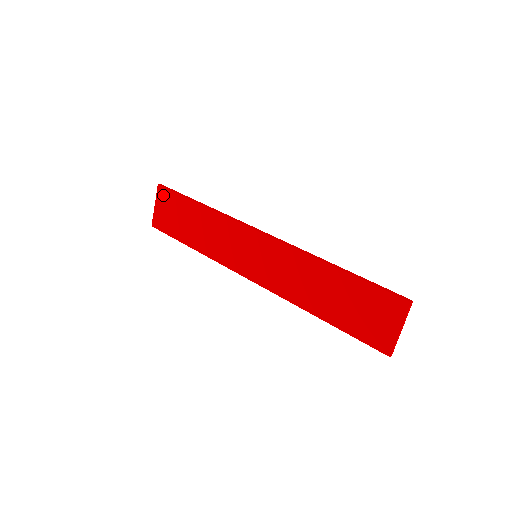
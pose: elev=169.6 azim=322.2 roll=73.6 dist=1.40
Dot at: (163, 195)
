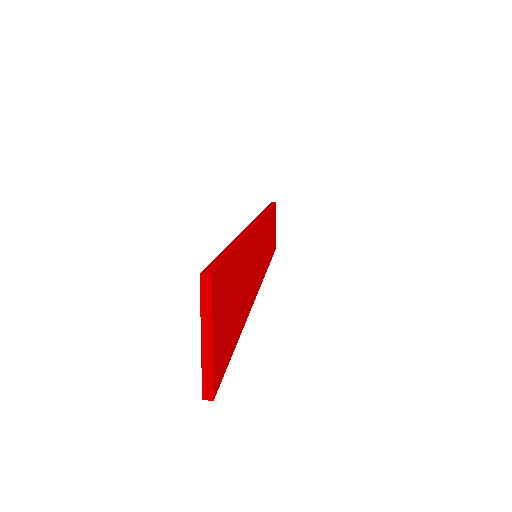
Dot at: occluded
